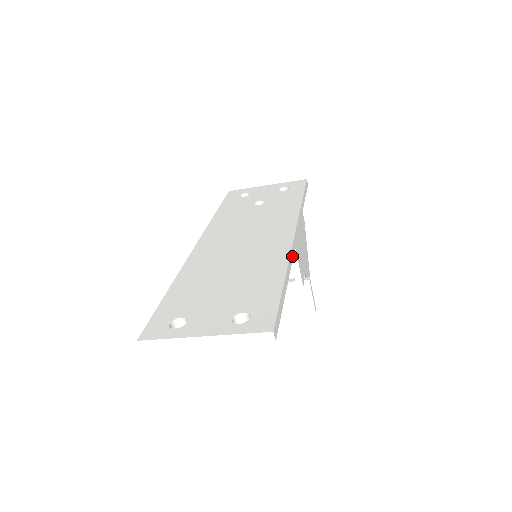
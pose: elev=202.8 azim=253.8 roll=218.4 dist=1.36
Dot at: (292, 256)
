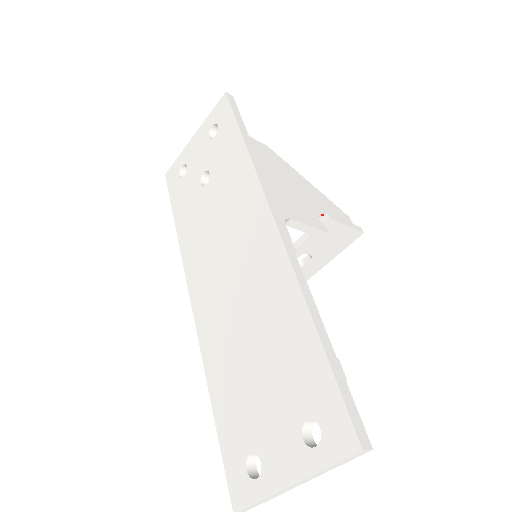
Dot at: (296, 262)
